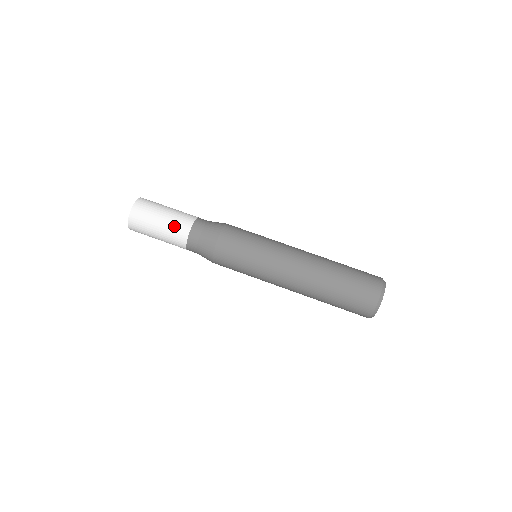
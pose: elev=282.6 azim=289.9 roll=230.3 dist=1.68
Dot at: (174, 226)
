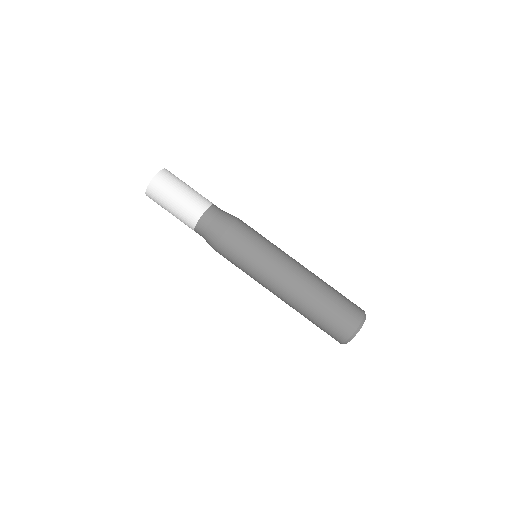
Dot at: (193, 201)
